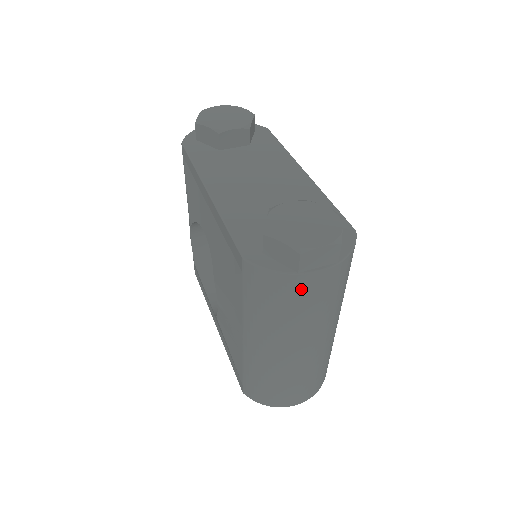
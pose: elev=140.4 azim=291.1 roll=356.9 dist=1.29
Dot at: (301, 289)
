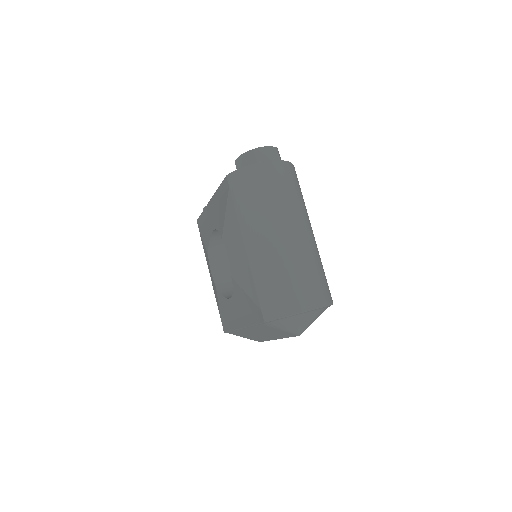
Dot at: (263, 175)
